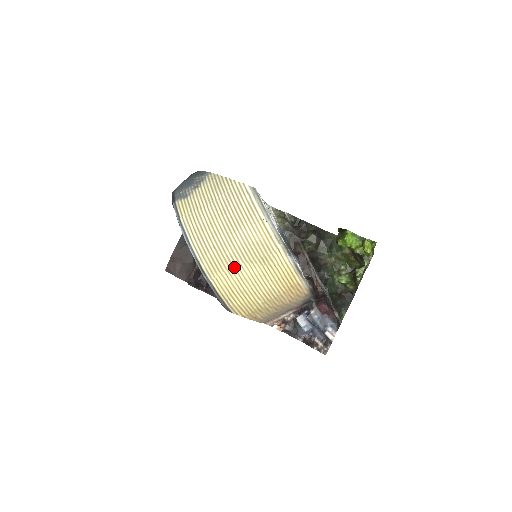
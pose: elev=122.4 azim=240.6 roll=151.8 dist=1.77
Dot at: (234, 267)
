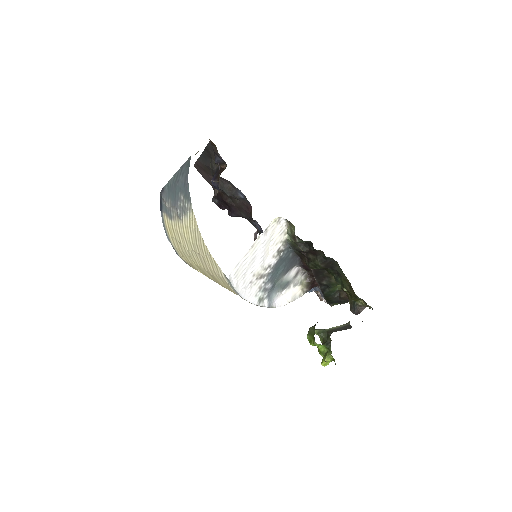
Dot at: occluded
